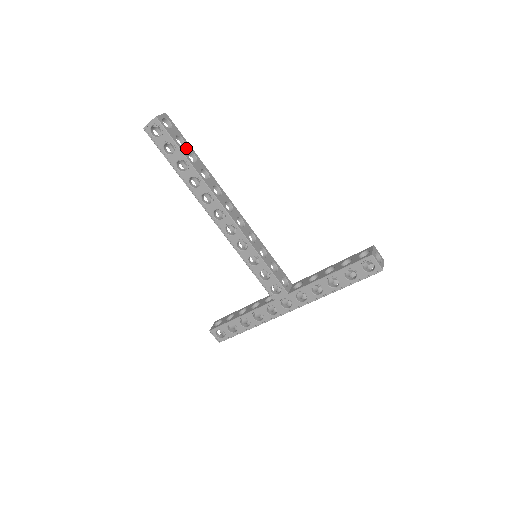
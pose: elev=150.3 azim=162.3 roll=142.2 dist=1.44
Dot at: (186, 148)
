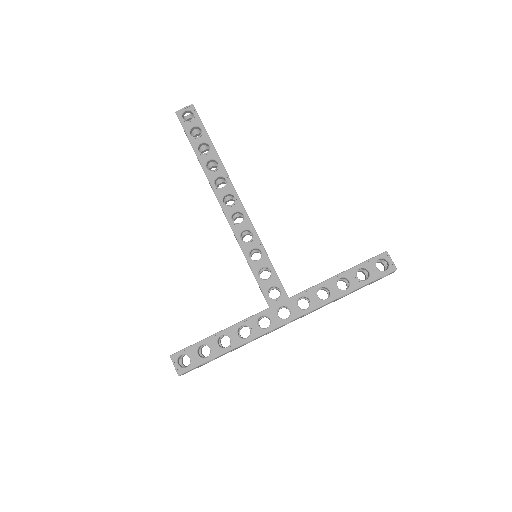
Dot at: occluded
